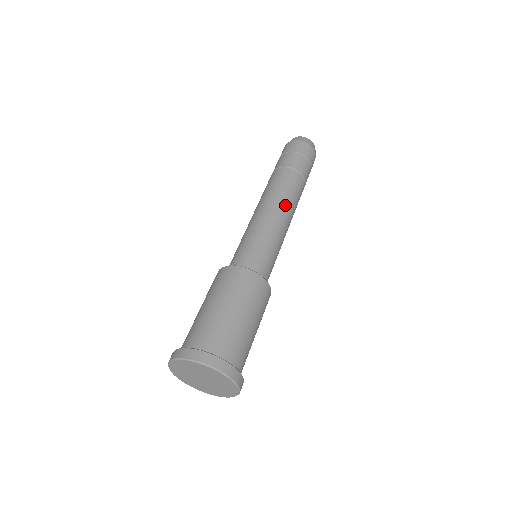
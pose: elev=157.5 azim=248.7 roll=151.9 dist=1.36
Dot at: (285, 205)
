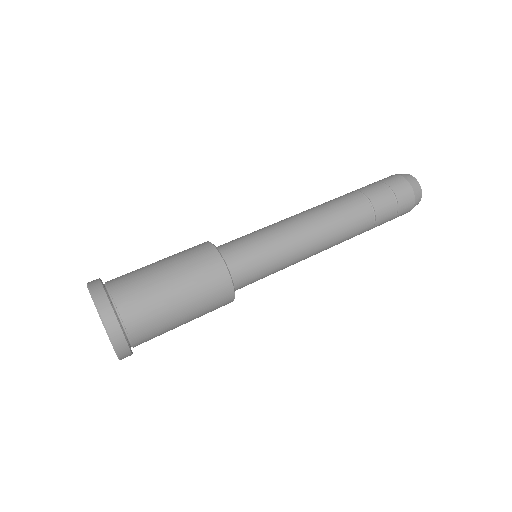
Dot at: (319, 218)
